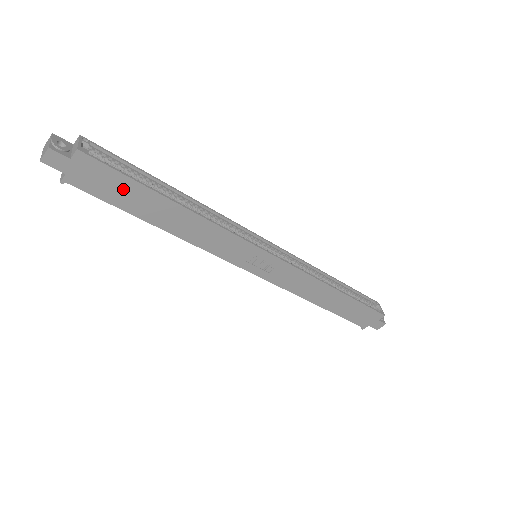
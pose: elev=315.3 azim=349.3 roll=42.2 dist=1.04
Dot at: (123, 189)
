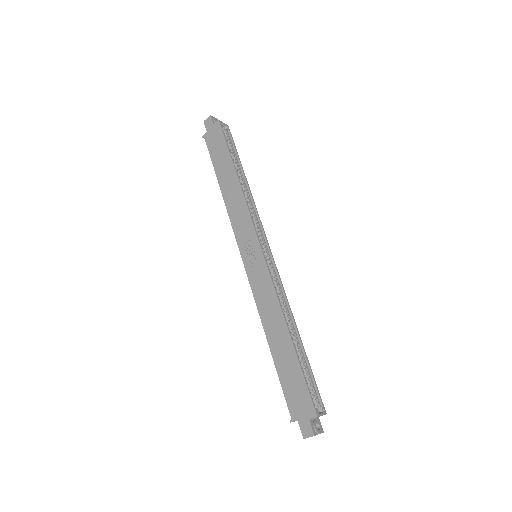
Dot at: (221, 151)
